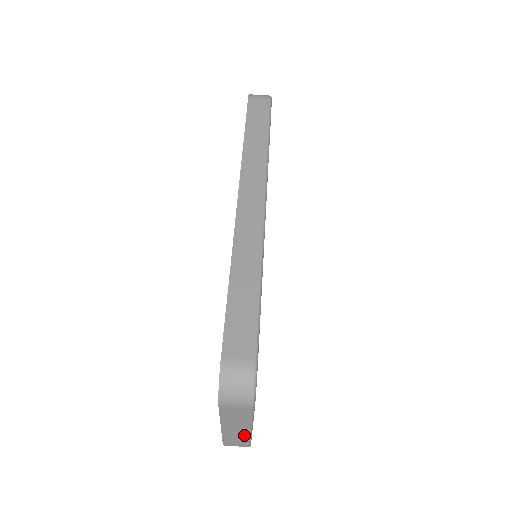
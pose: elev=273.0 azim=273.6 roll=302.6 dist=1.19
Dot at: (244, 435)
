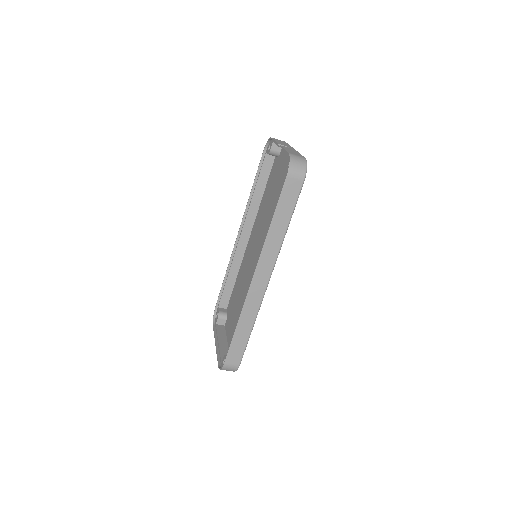
Dot at: occluded
